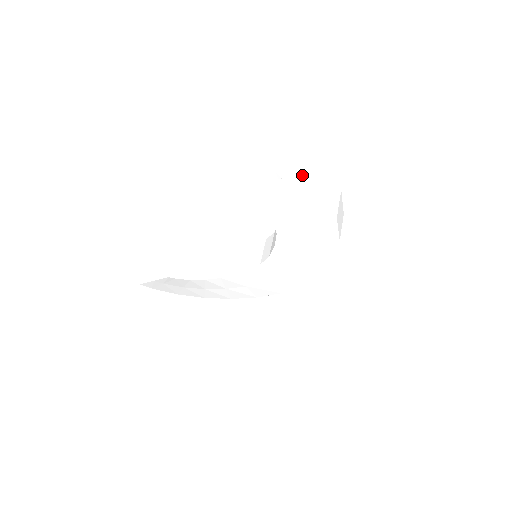
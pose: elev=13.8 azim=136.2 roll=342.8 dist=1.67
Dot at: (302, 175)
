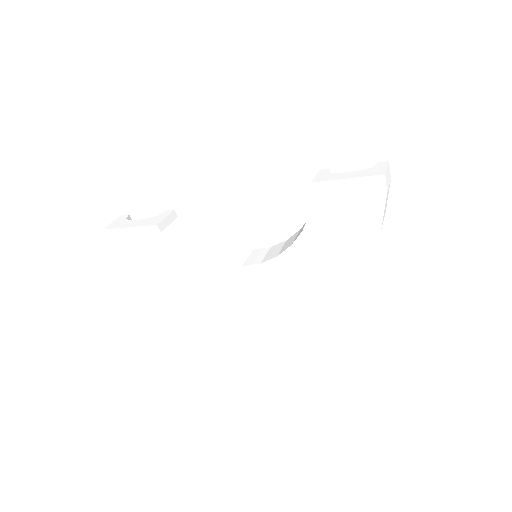
Dot at: (370, 171)
